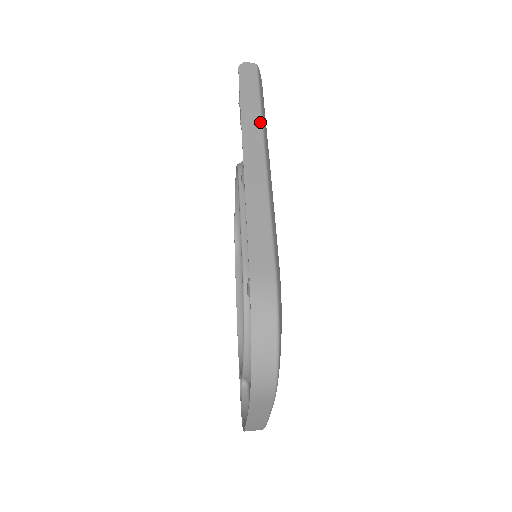
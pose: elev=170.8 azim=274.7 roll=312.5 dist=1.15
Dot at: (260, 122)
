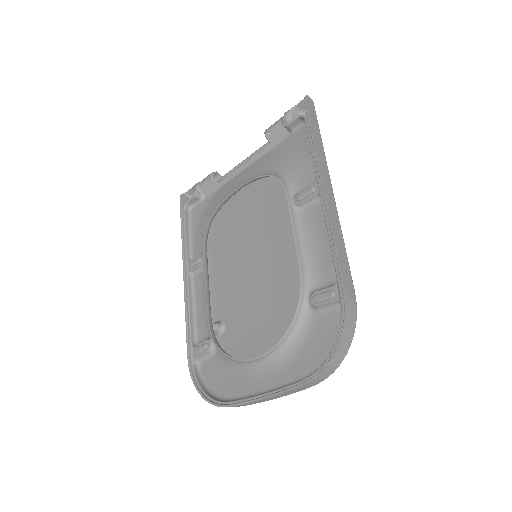
Dot at: occluded
